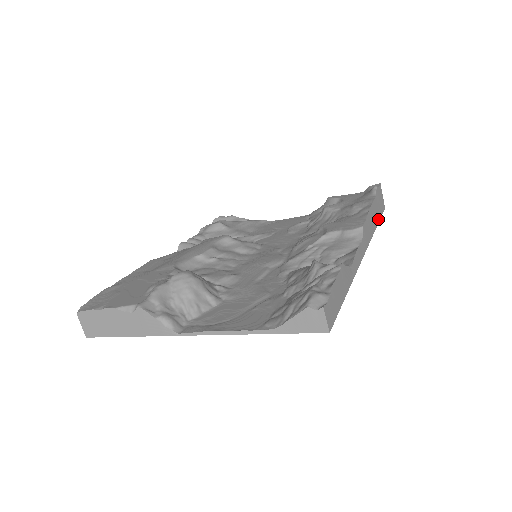
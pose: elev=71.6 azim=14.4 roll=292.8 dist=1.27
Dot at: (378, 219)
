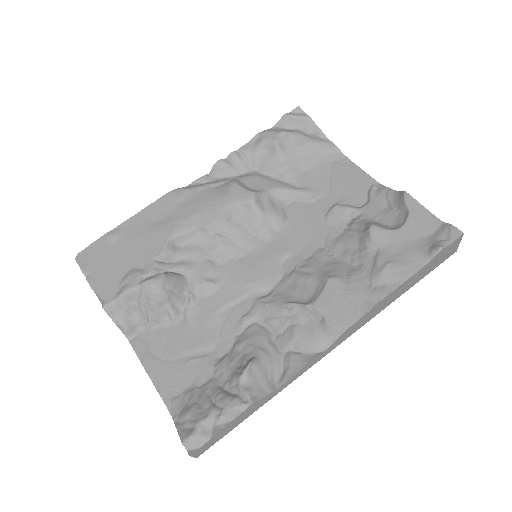
Dot at: (413, 284)
